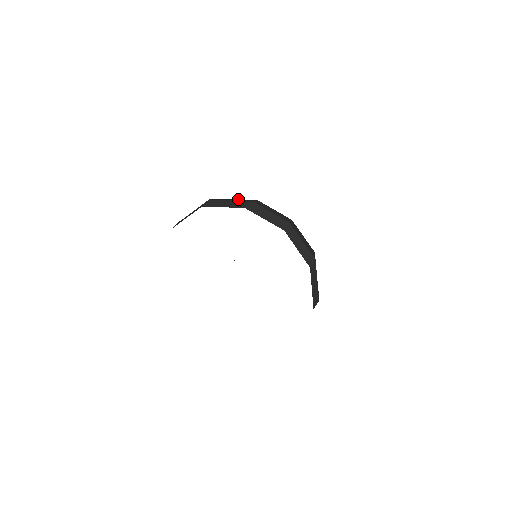
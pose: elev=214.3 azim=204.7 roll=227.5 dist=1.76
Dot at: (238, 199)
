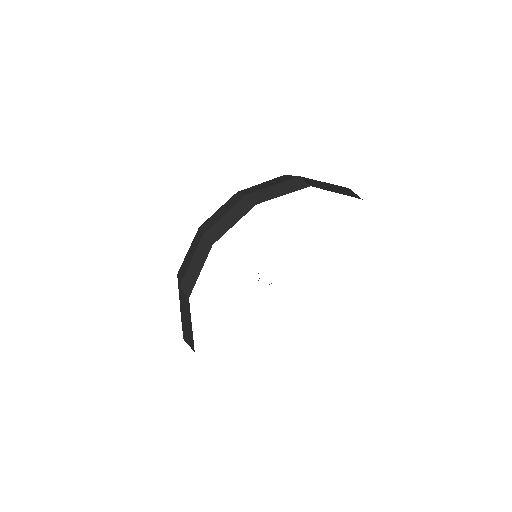
Dot at: (218, 211)
